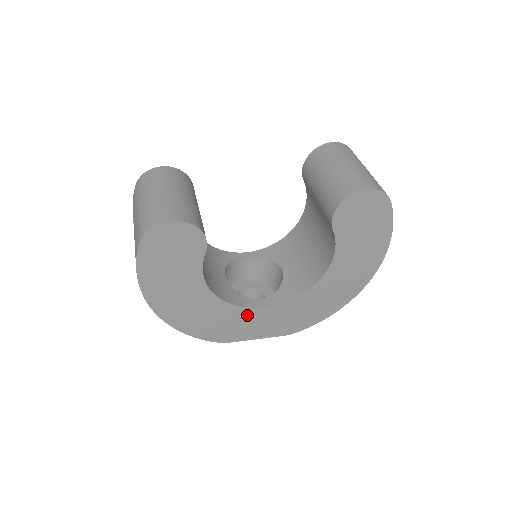
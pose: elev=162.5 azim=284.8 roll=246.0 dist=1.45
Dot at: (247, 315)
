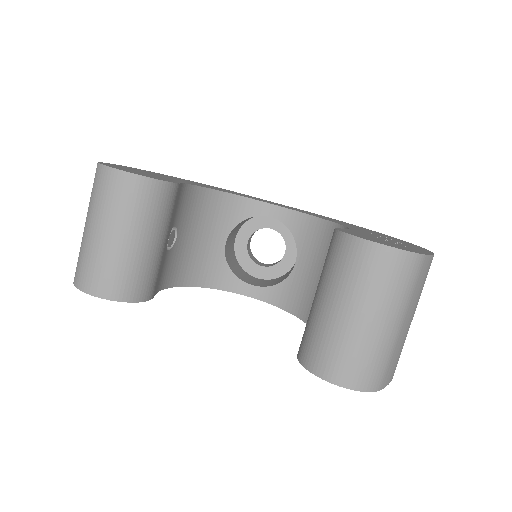
Dot at: occluded
